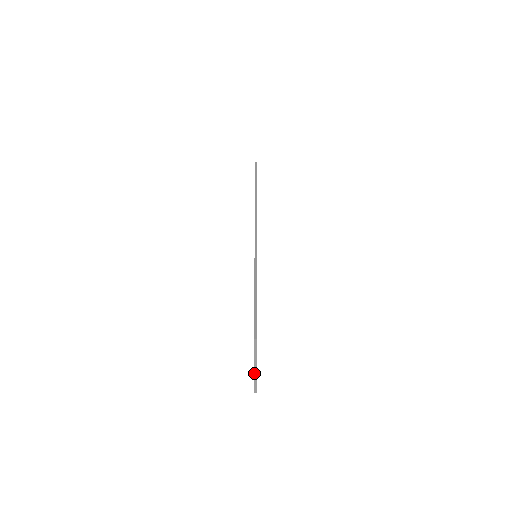
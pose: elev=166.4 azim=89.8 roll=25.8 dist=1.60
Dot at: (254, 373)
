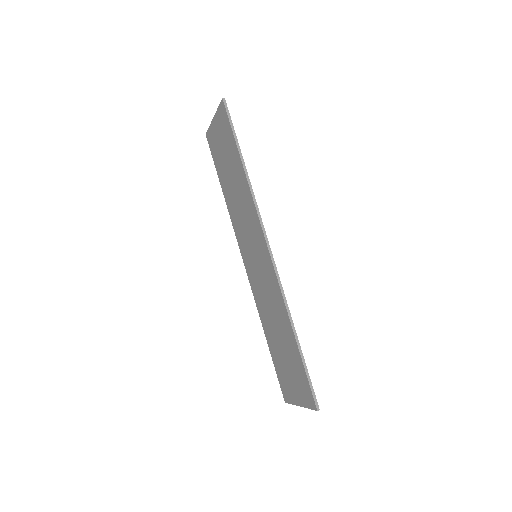
Dot at: (296, 405)
